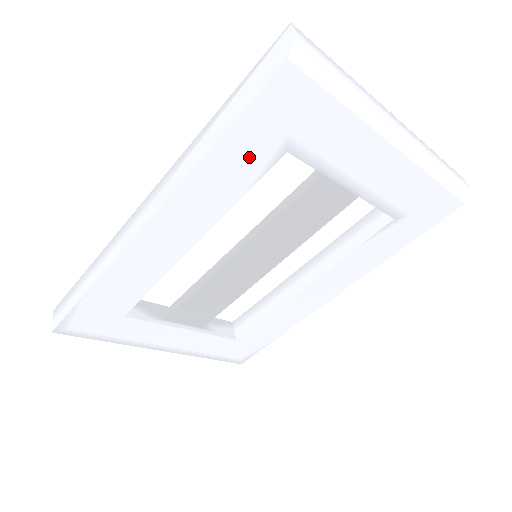
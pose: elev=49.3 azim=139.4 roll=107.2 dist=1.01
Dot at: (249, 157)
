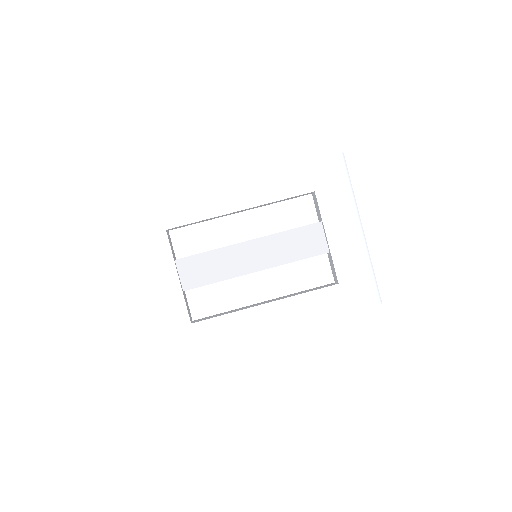
Dot at: (300, 181)
